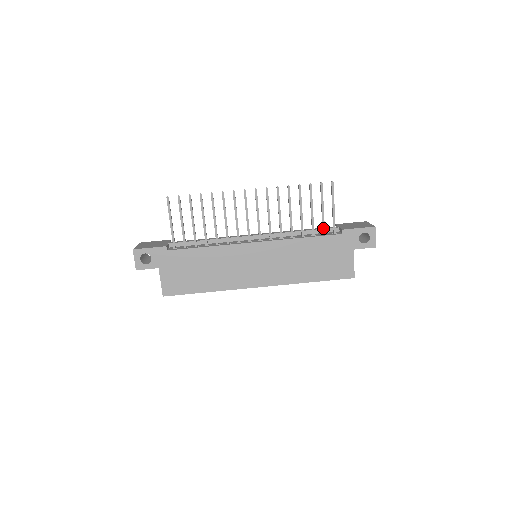
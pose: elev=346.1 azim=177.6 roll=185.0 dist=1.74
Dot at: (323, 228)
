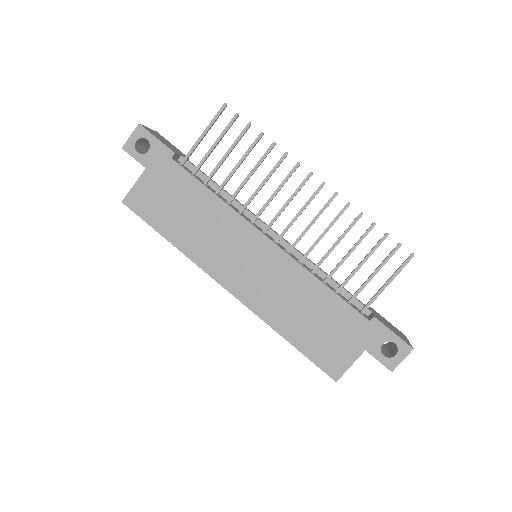
Dot at: (355, 295)
